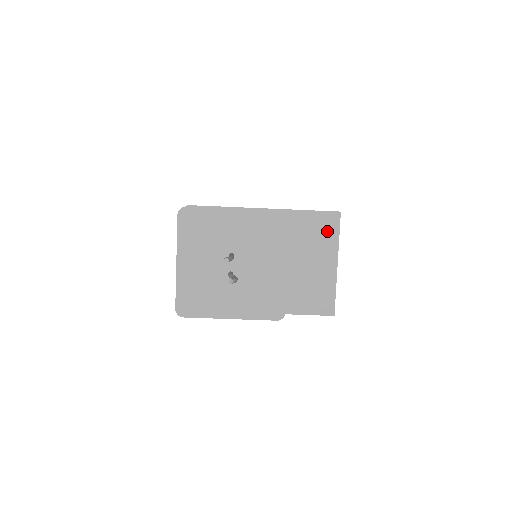
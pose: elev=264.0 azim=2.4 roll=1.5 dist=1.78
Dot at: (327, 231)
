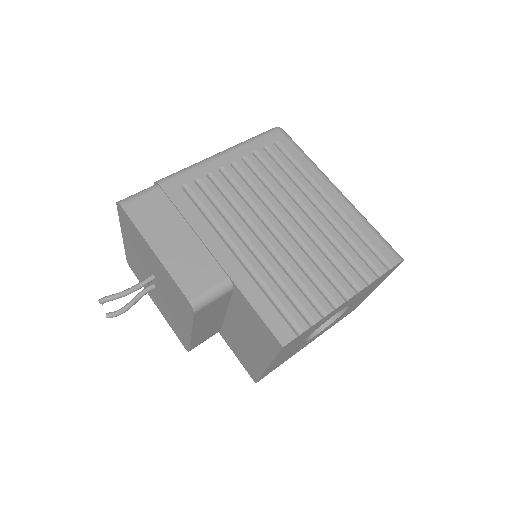
Dot at: (266, 341)
